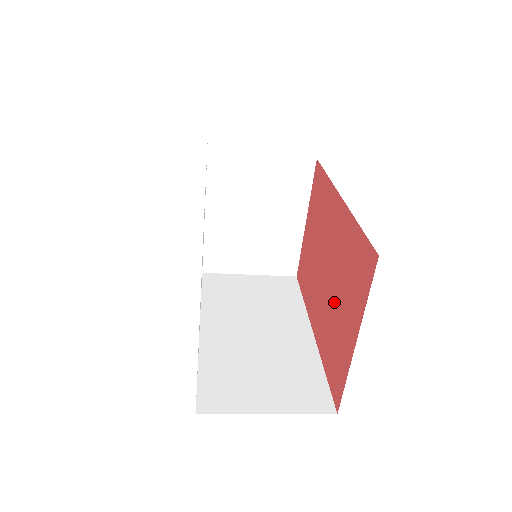
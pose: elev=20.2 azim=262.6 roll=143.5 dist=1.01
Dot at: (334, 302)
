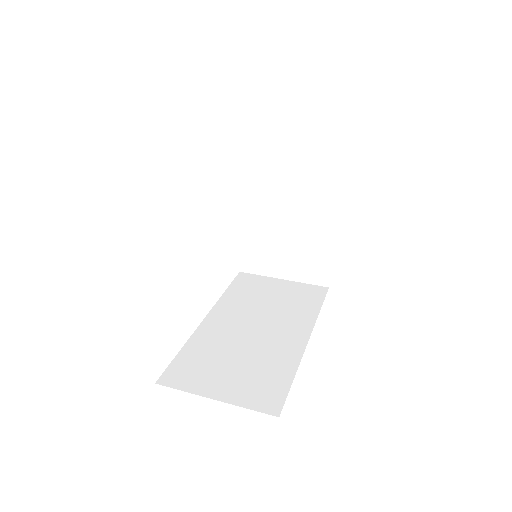
Dot at: occluded
